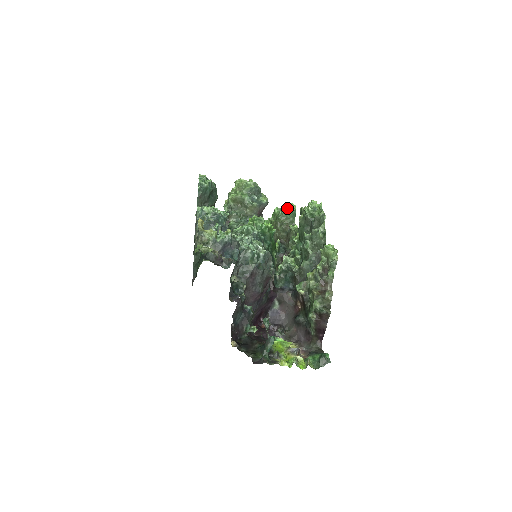
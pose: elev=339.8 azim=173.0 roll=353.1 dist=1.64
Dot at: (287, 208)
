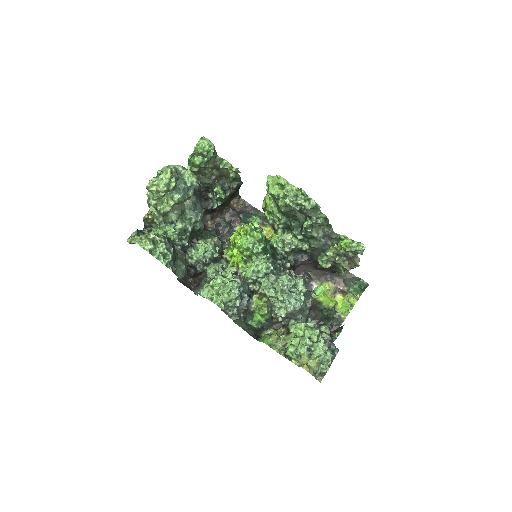
Dot at: (205, 152)
